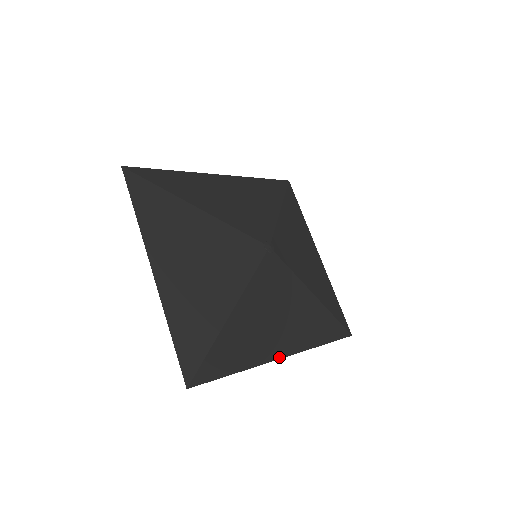
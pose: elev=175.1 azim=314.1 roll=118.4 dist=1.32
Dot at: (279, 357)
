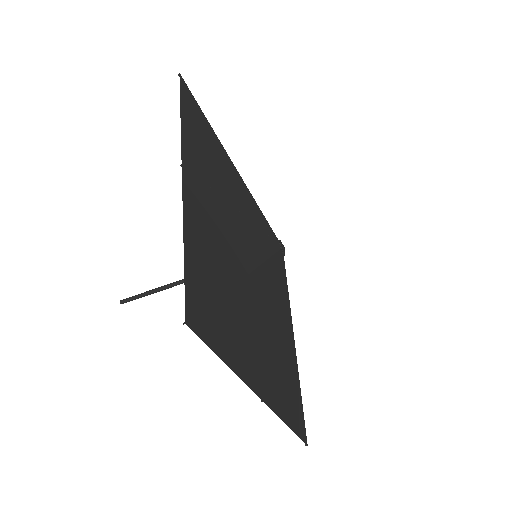
Dot at: occluded
